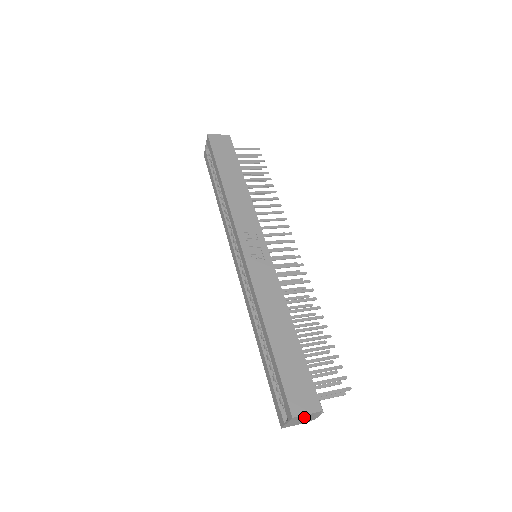
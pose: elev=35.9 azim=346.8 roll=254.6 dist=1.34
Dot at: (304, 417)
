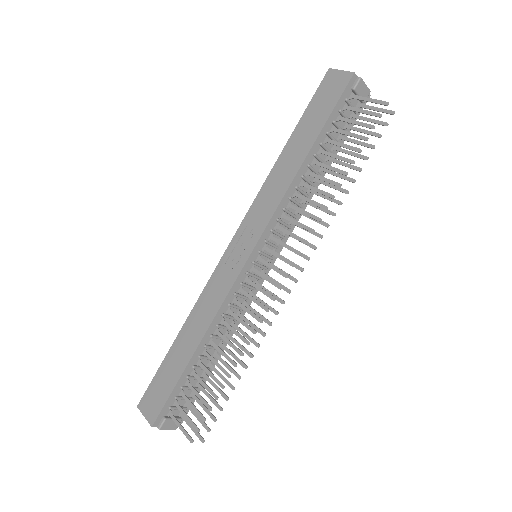
Dot at: occluded
